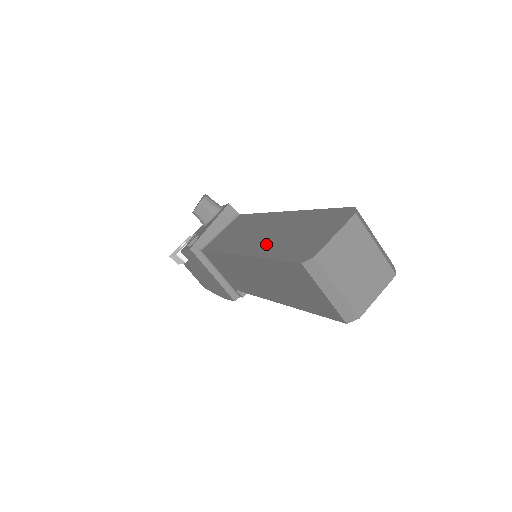
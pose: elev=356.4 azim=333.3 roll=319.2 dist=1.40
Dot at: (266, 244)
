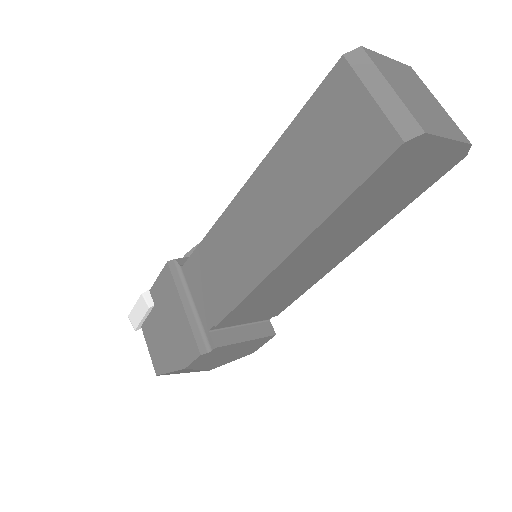
Dot at: occluded
